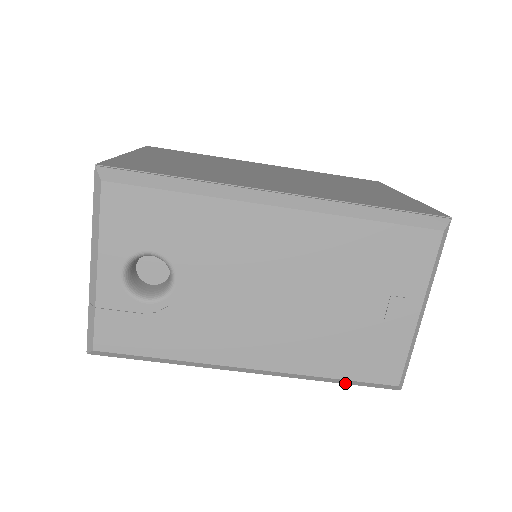
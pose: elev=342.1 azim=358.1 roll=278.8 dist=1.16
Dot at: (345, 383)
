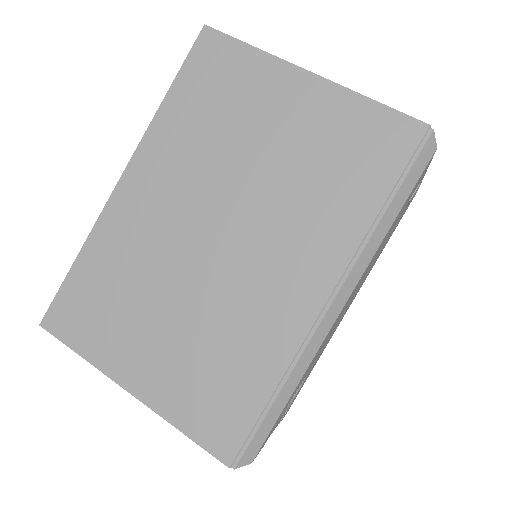
Dot at: occluded
